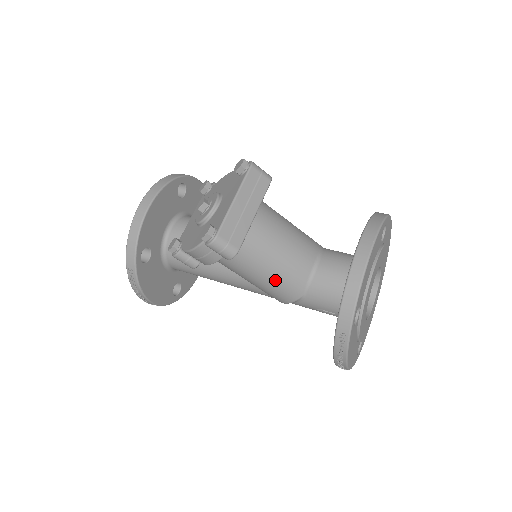
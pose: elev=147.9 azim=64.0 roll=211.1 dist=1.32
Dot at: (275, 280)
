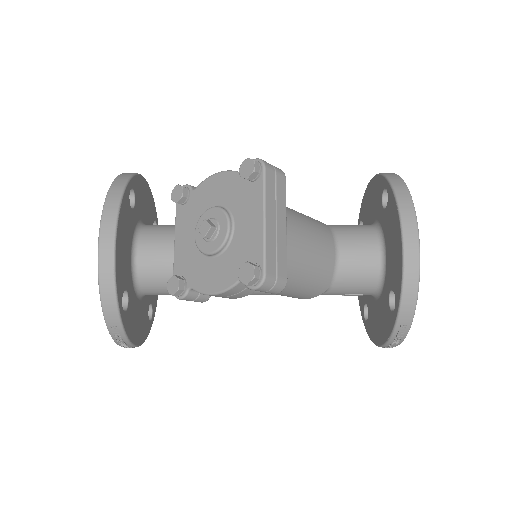
Dot at: (304, 285)
